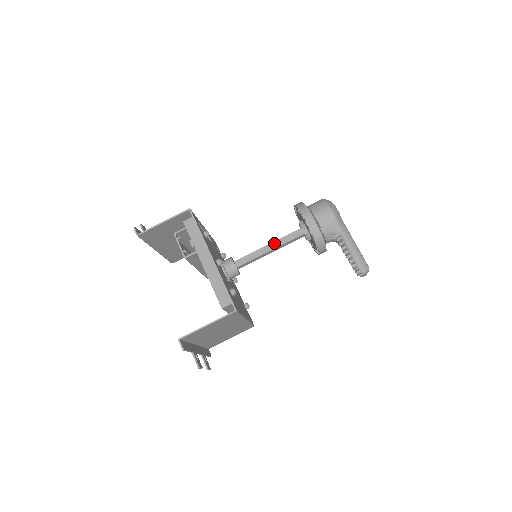
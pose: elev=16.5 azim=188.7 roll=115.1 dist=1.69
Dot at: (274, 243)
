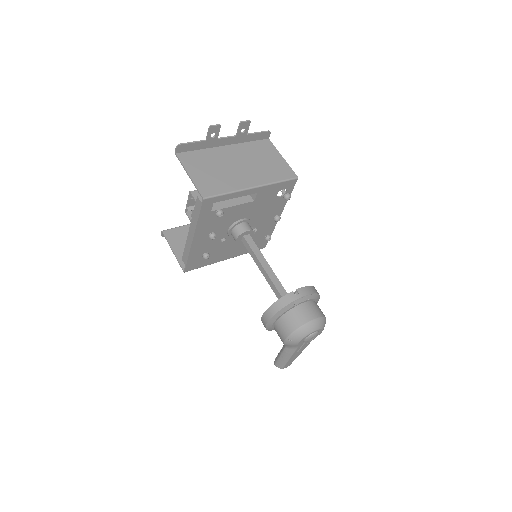
Dot at: (266, 274)
